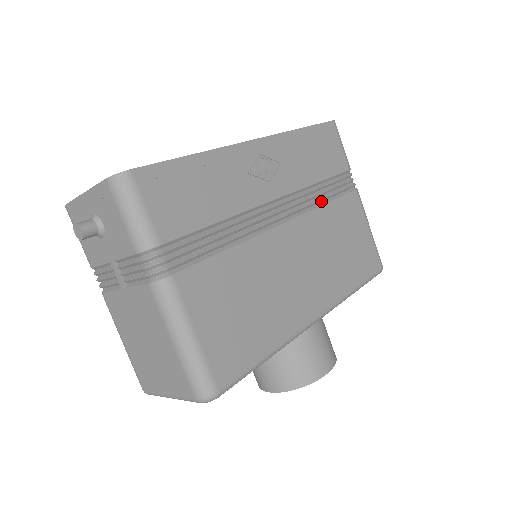
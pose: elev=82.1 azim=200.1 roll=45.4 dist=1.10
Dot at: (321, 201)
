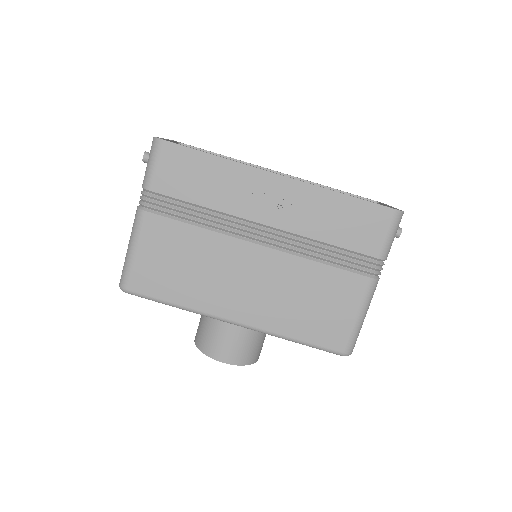
Dot at: (317, 258)
